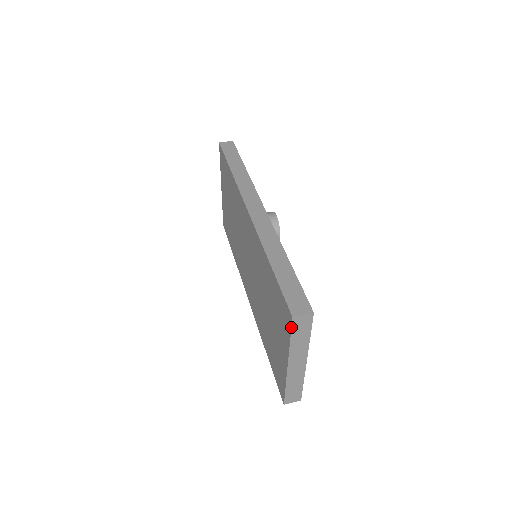
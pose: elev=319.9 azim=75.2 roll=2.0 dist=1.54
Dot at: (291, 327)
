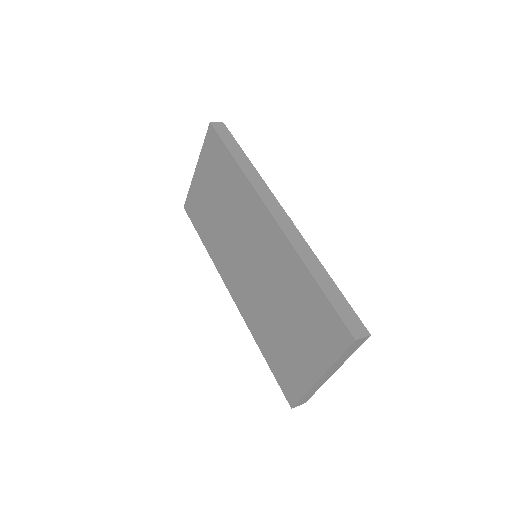
Dot at: (348, 348)
